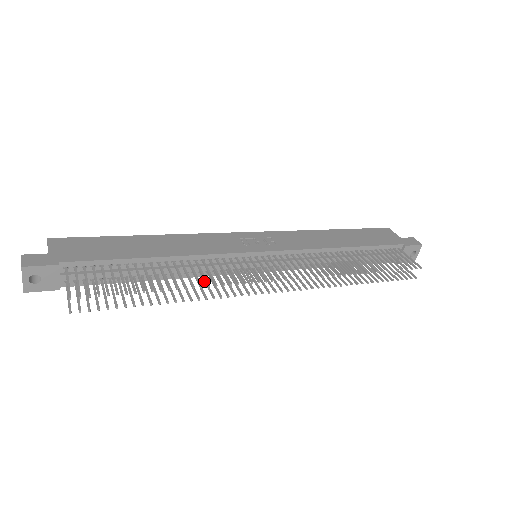
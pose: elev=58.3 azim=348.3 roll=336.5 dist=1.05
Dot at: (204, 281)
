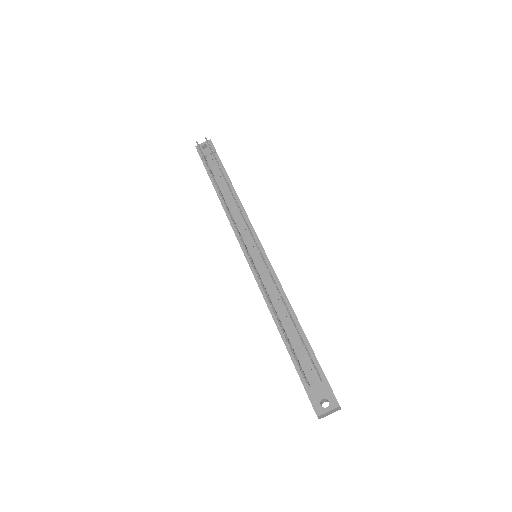
Dot at: occluded
